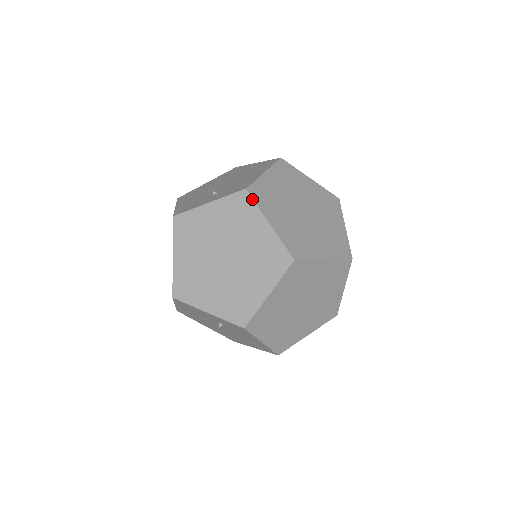
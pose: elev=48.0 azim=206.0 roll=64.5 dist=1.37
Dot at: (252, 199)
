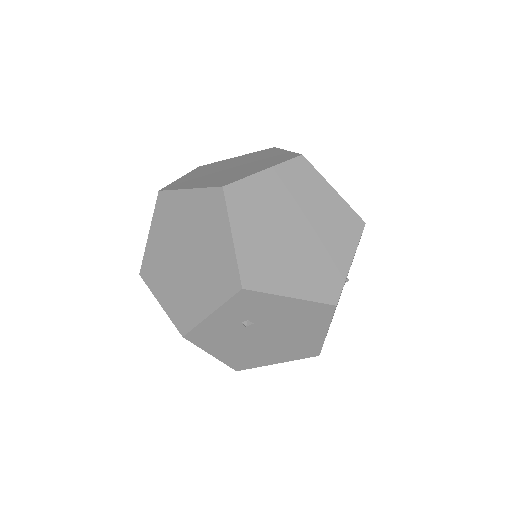
Dot at: (167, 191)
